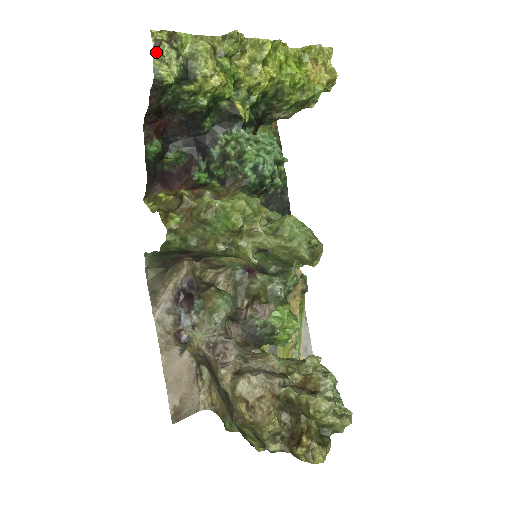
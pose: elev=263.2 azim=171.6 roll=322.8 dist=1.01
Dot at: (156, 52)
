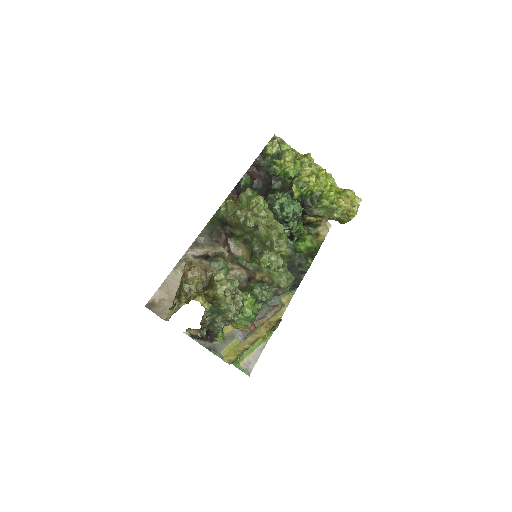
Dot at: (271, 141)
